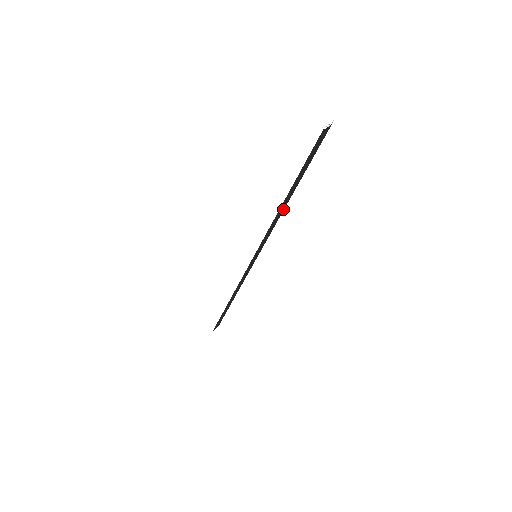
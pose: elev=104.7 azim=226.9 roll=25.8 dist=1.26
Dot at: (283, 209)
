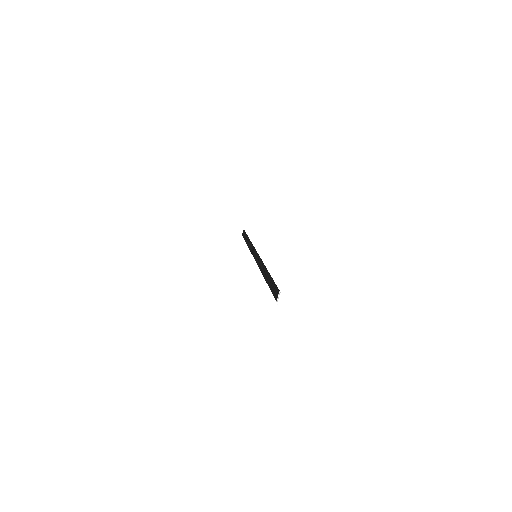
Dot at: (264, 267)
